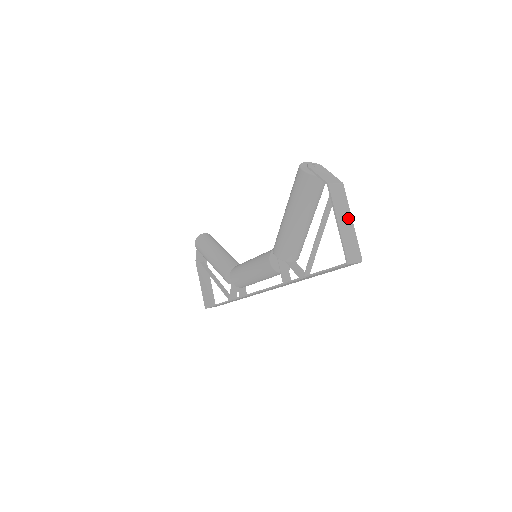
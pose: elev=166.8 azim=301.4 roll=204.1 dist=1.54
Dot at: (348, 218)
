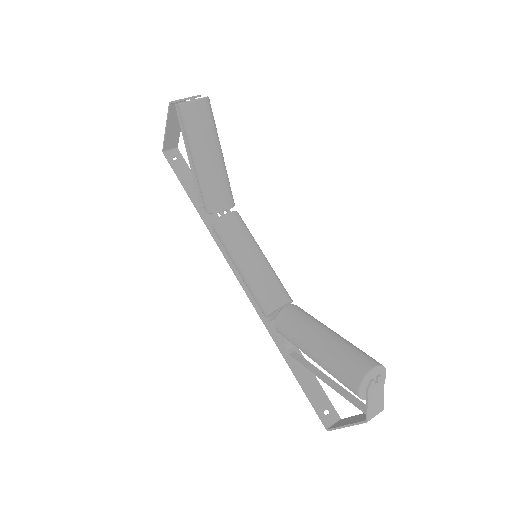
Dot at: occluded
